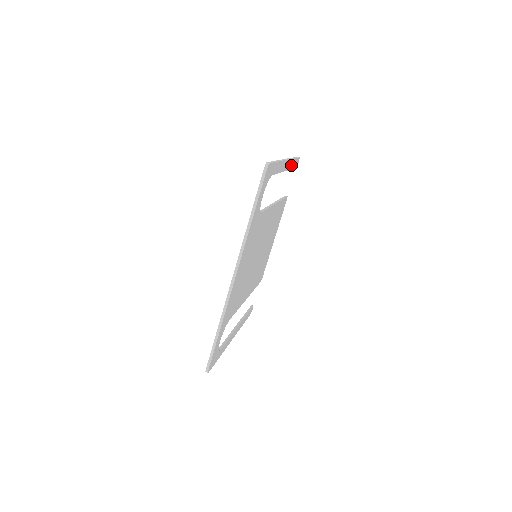
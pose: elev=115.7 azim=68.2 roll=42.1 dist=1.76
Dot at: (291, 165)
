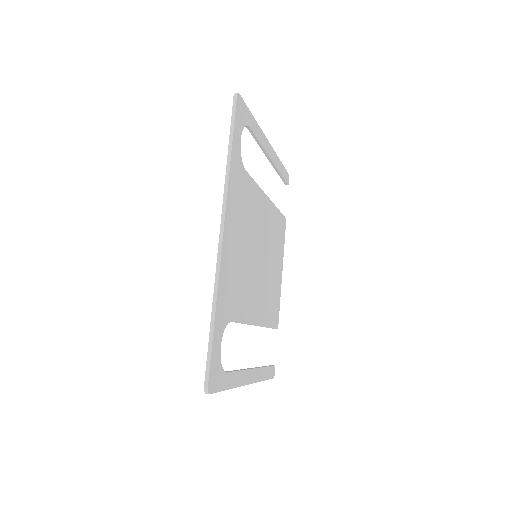
Dot at: (278, 166)
